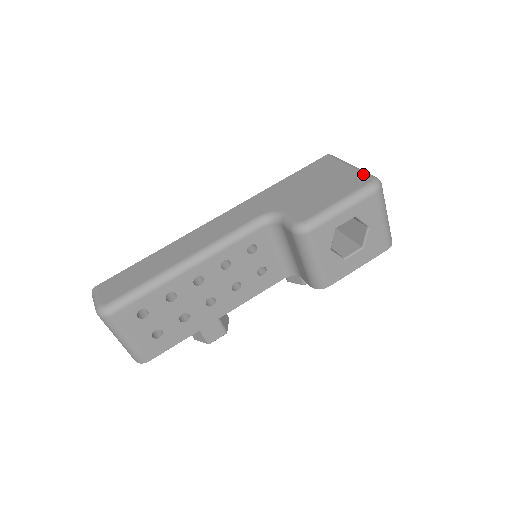
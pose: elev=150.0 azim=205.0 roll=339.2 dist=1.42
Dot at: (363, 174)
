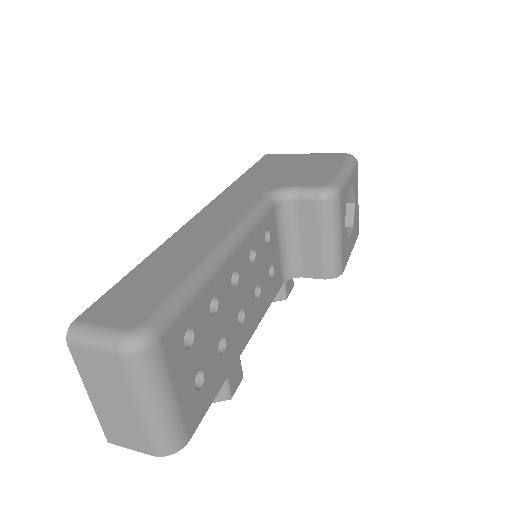
Dot at: (332, 153)
